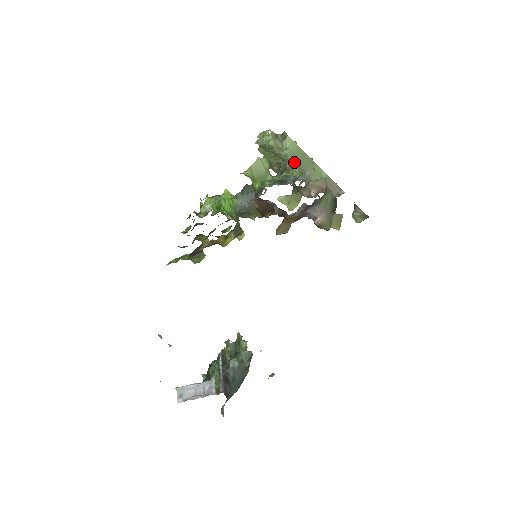
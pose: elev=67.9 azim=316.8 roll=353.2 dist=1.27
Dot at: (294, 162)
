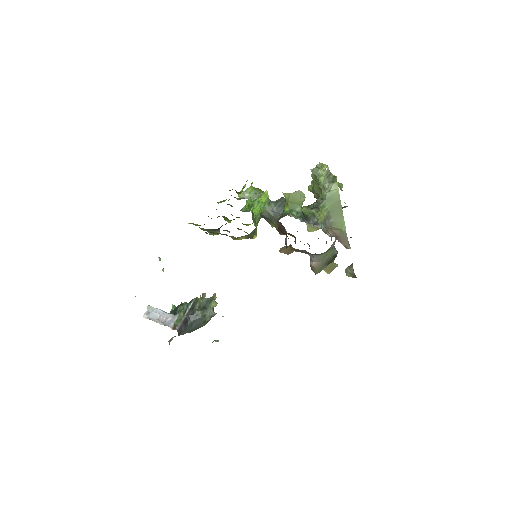
Dot at: (327, 205)
